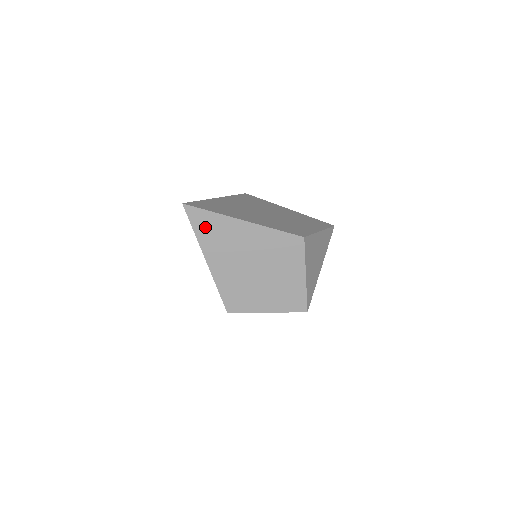
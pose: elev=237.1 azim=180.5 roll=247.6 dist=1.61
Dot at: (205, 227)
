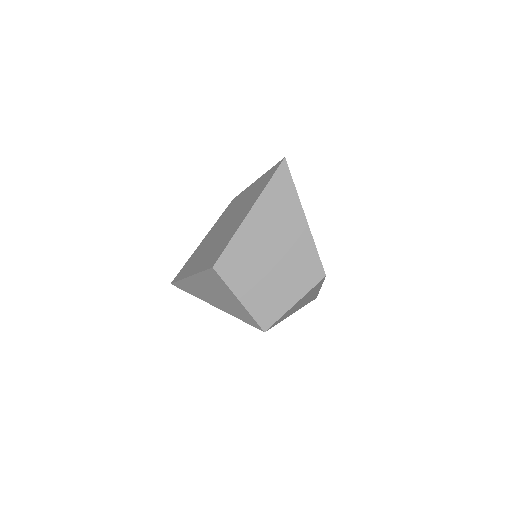
Dot at: (278, 190)
